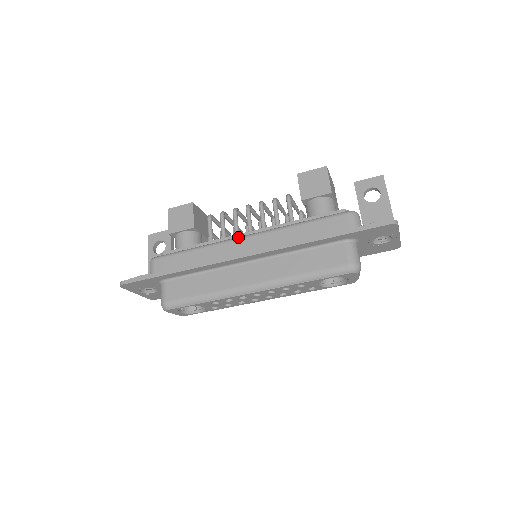
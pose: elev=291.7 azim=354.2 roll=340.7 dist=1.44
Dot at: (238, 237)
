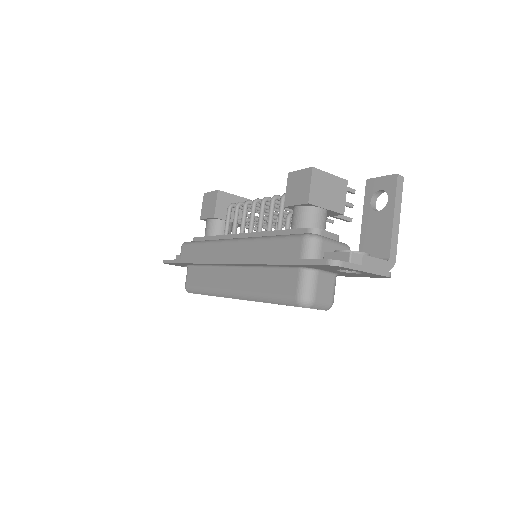
Dot at: (228, 239)
